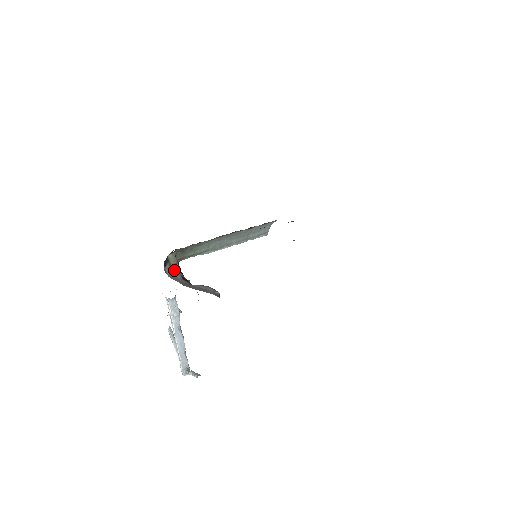
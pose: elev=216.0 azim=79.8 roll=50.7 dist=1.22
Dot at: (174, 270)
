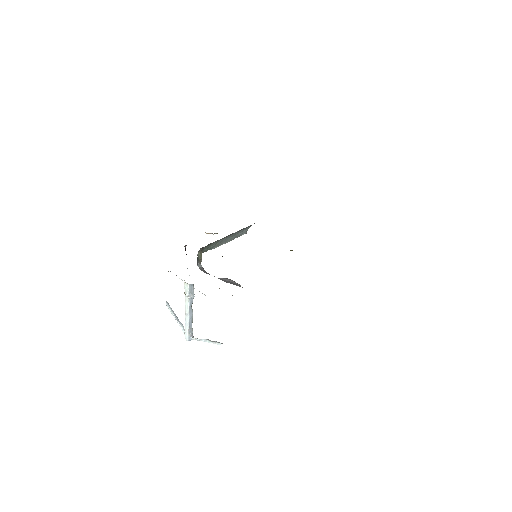
Dot at: (200, 264)
